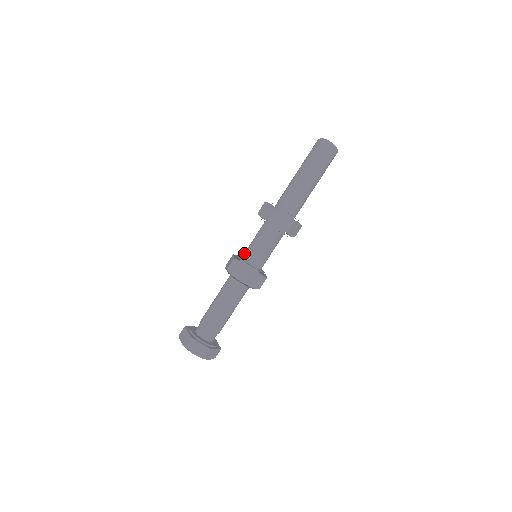
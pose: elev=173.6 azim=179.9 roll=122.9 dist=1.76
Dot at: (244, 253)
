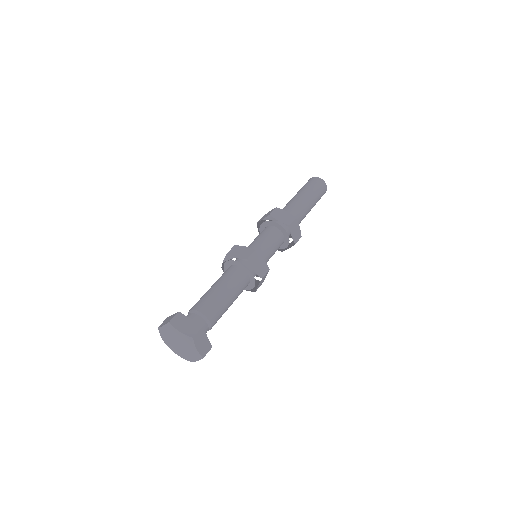
Dot at: (252, 248)
